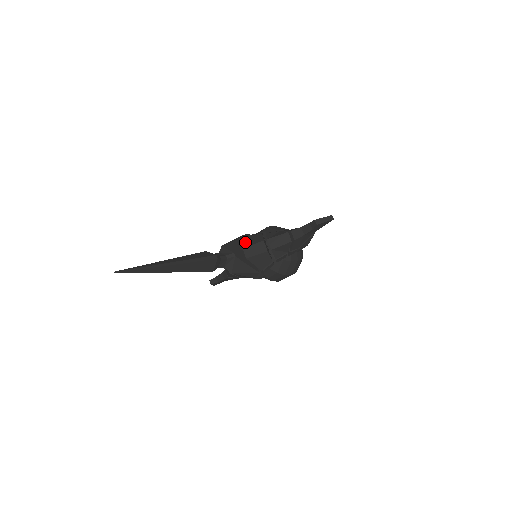
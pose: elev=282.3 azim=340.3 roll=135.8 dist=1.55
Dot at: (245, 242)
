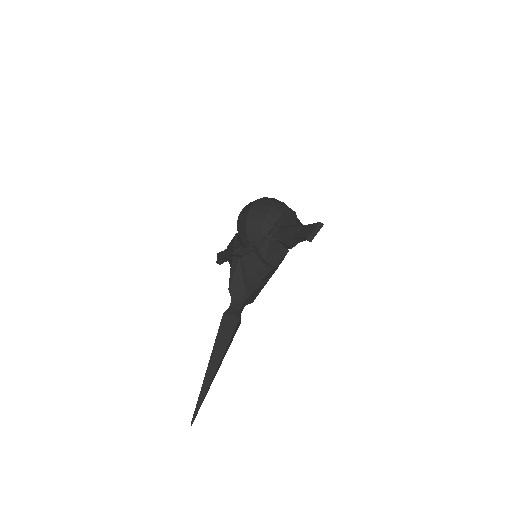
Dot at: (245, 269)
